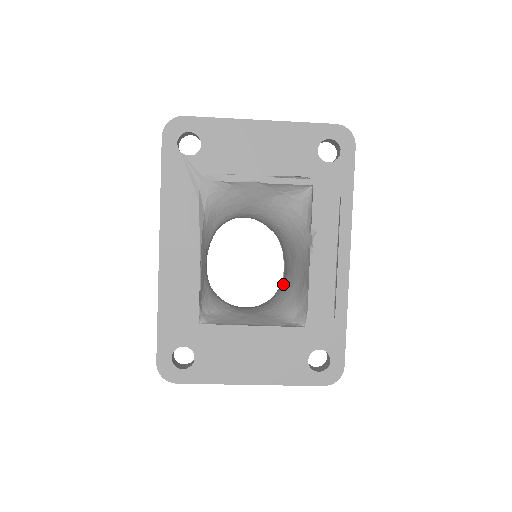
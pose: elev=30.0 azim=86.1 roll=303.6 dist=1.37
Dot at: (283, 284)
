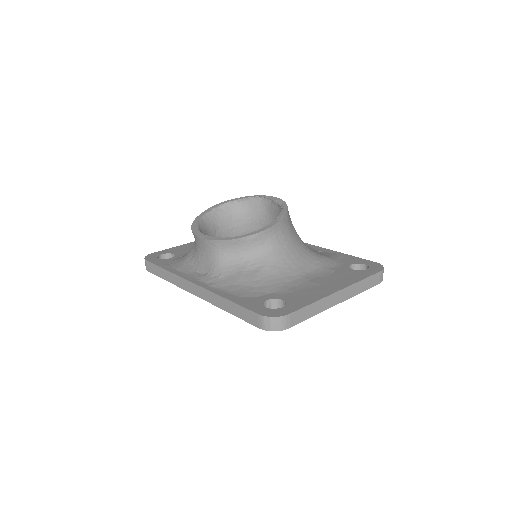
Dot at: (258, 219)
